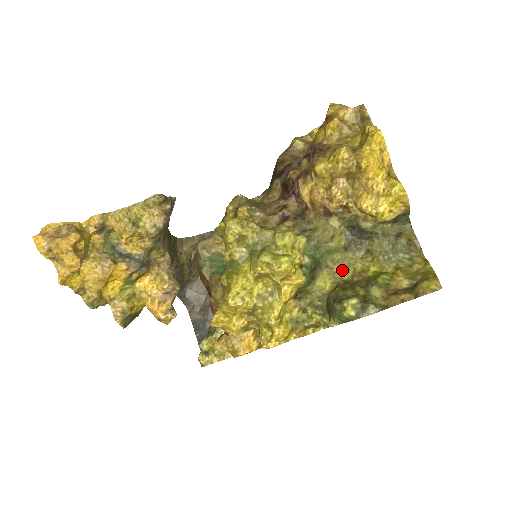
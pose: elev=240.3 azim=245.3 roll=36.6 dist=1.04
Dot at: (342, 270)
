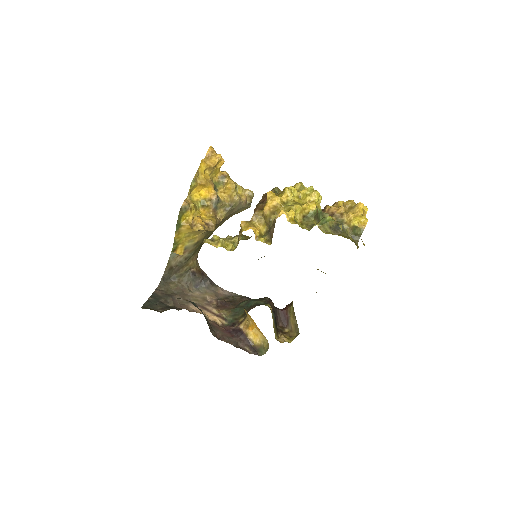
Dot at: (324, 231)
